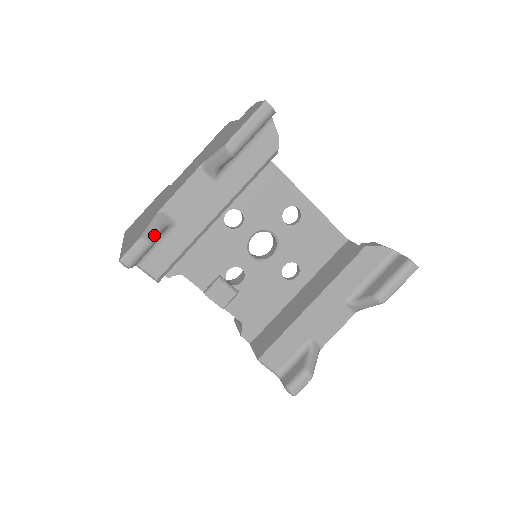
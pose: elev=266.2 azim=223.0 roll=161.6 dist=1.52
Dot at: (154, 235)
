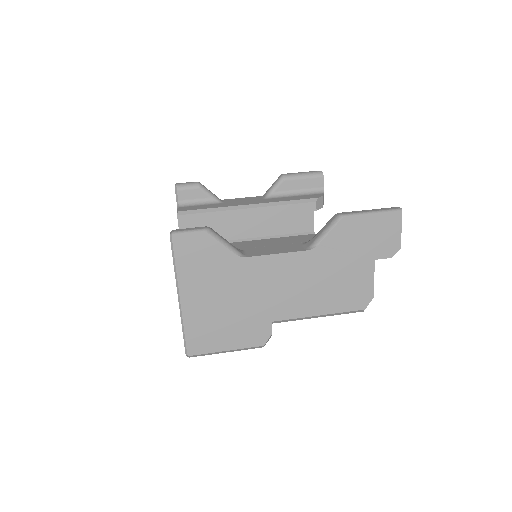
Dot at: (205, 187)
